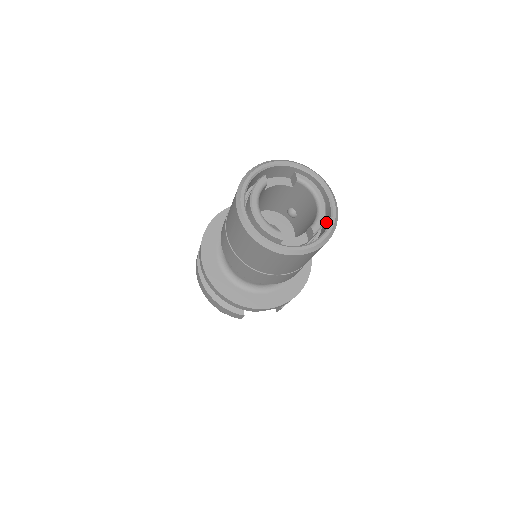
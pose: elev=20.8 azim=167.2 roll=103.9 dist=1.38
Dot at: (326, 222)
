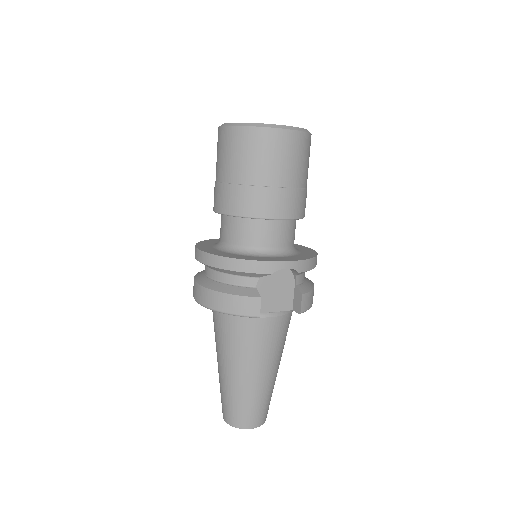
Dot at: occluded
